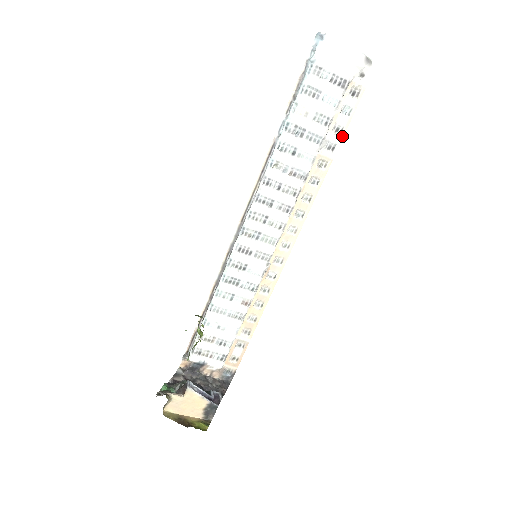
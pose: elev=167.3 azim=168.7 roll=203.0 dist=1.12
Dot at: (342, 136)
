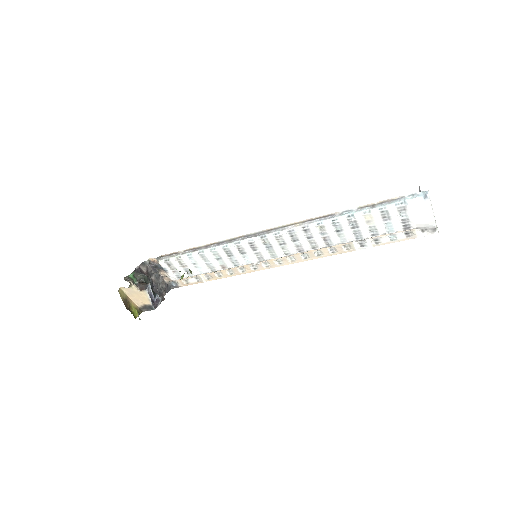
Dot at: (374, 245)
